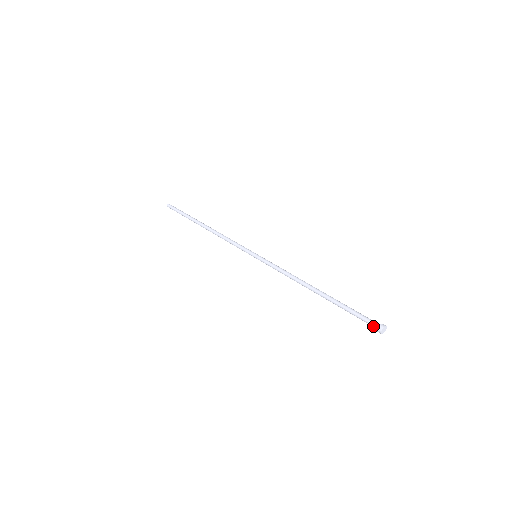
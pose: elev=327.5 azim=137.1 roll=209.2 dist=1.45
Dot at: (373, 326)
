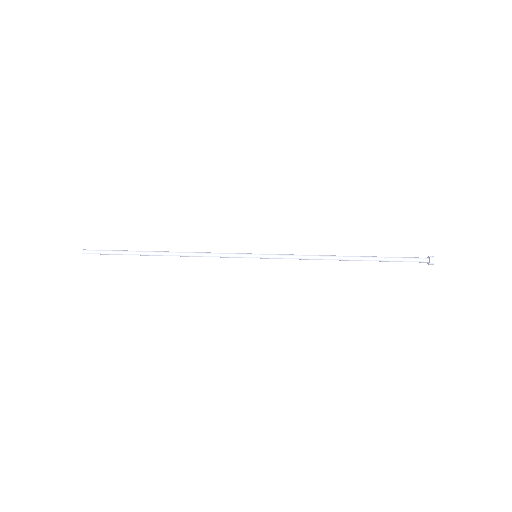
Dot at: (423, 259)
